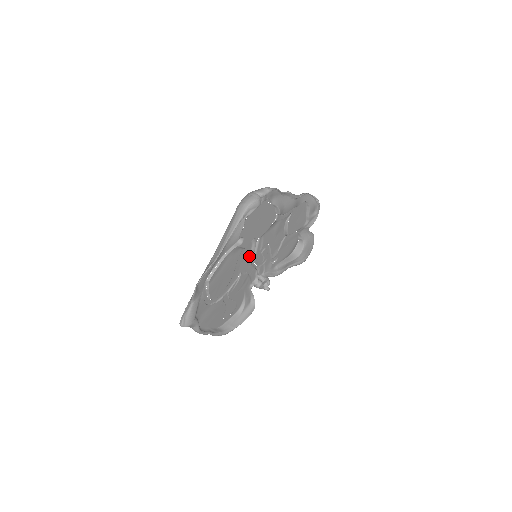
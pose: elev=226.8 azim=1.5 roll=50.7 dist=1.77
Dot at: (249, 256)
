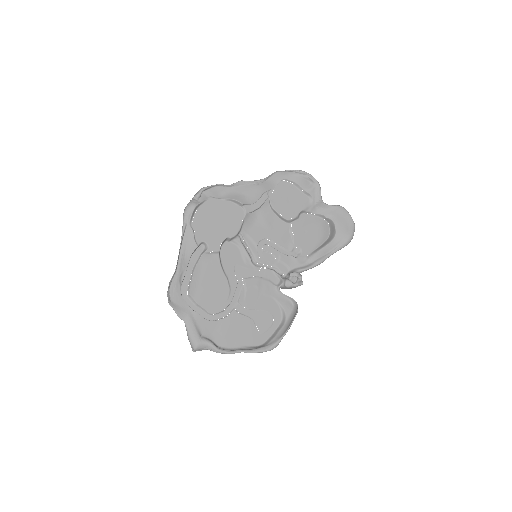
Dot at: (243, 259)
